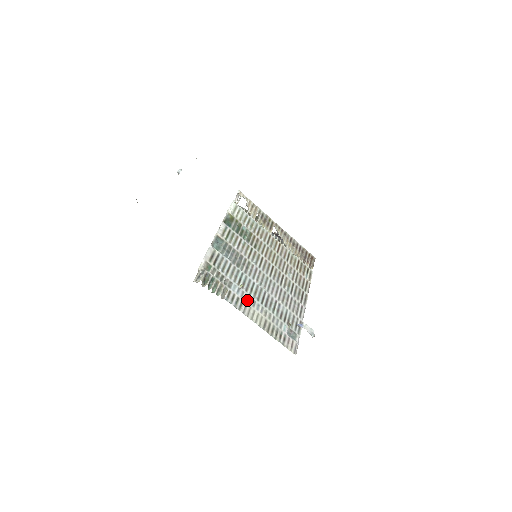
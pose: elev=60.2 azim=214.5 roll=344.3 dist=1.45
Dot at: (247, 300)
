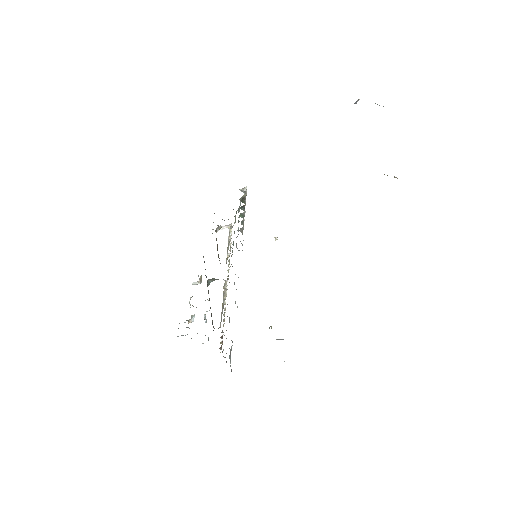
Dot at: occluded
